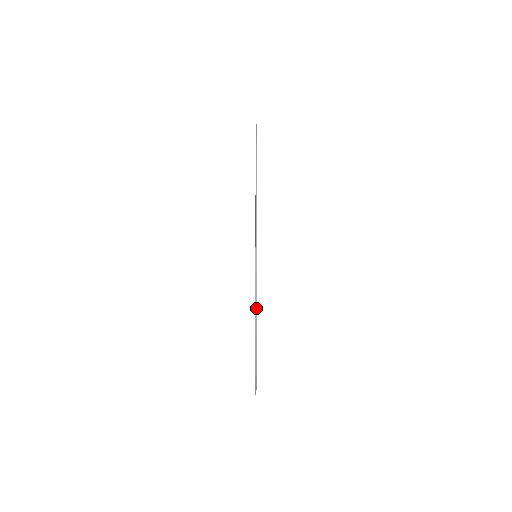
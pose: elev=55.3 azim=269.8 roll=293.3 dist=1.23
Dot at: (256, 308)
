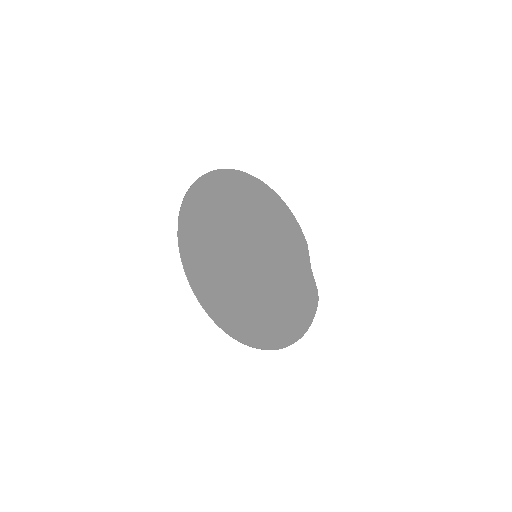
Dot at: occluded
